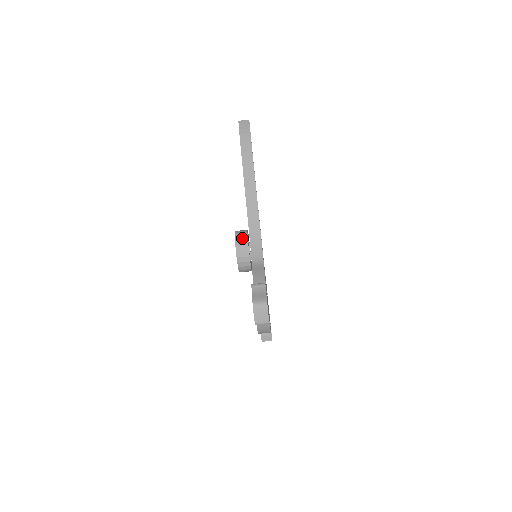
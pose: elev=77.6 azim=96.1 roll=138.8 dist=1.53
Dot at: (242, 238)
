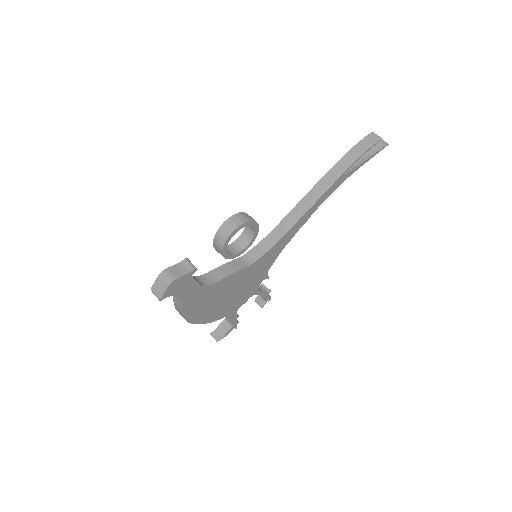
Dot at: (237, 221)
